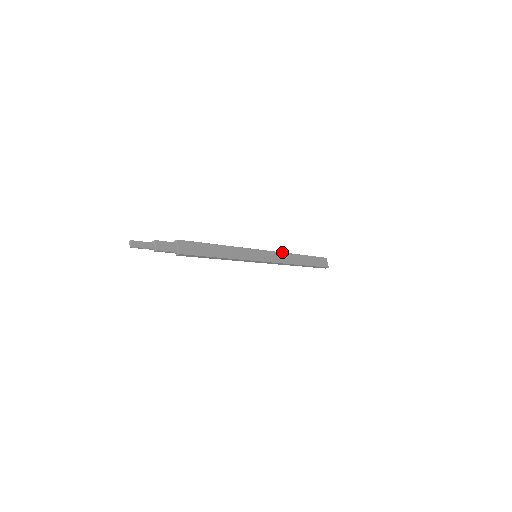
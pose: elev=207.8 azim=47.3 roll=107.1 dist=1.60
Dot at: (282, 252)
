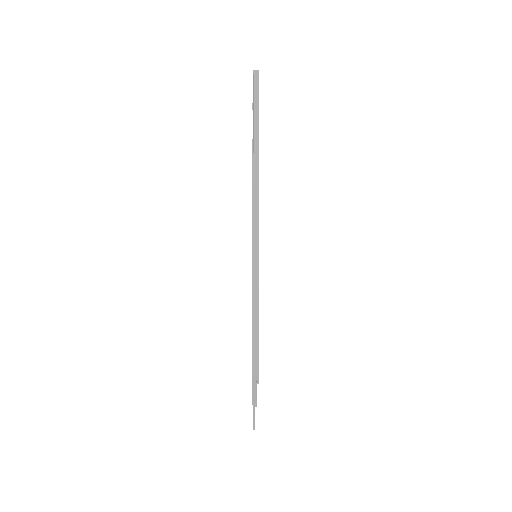
Dot at: occluded
